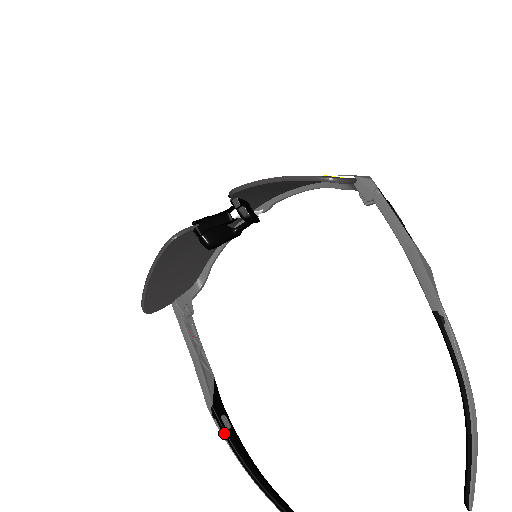
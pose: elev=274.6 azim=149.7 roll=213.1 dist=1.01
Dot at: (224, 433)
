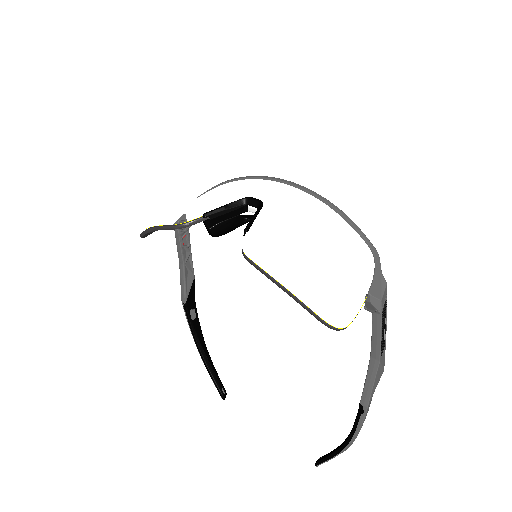
Dot at: (189, 322)
